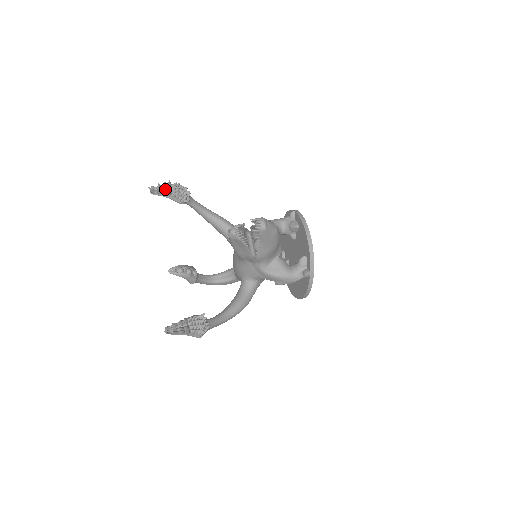
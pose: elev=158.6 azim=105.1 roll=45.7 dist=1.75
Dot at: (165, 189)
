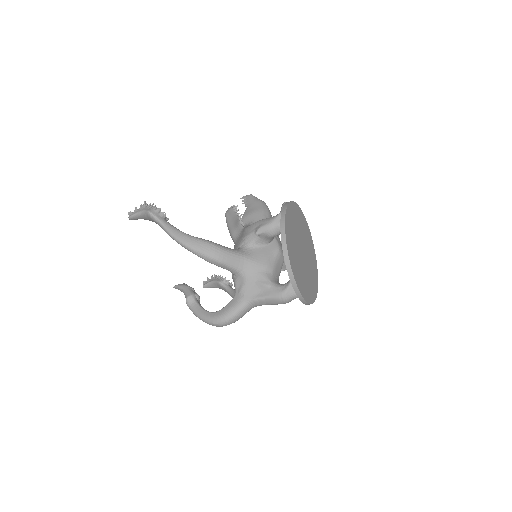
Dot at: occluded
